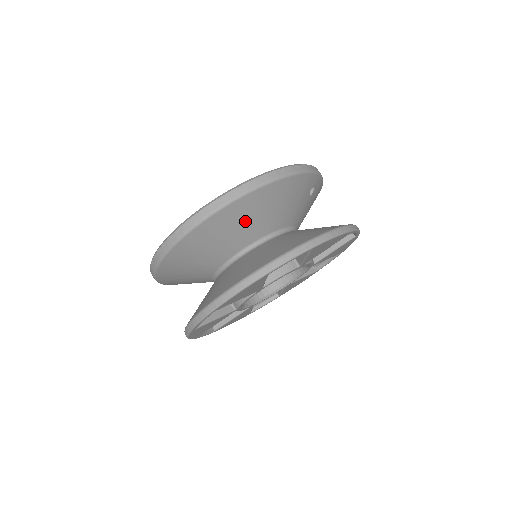
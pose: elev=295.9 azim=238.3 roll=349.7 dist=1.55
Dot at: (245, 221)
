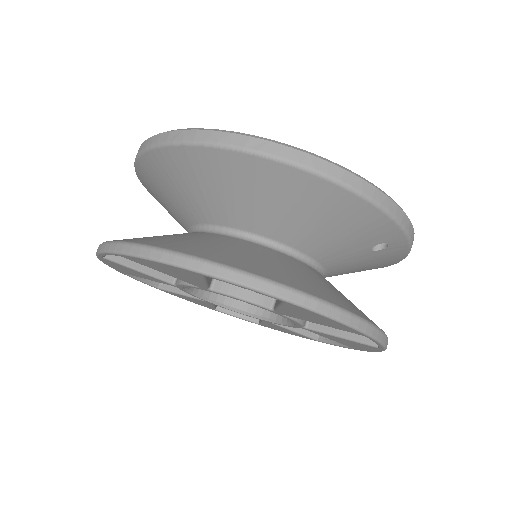
Dot at: (256, 195)
